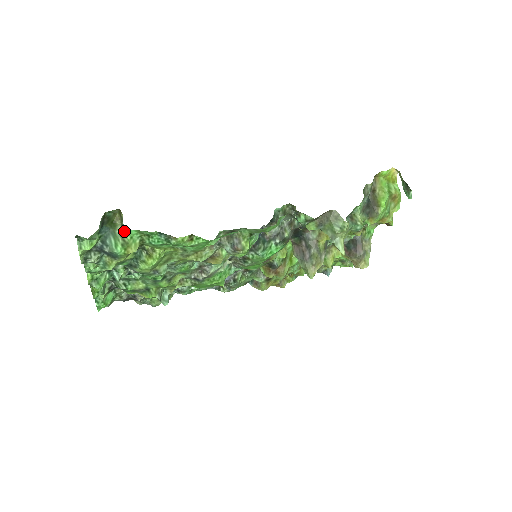
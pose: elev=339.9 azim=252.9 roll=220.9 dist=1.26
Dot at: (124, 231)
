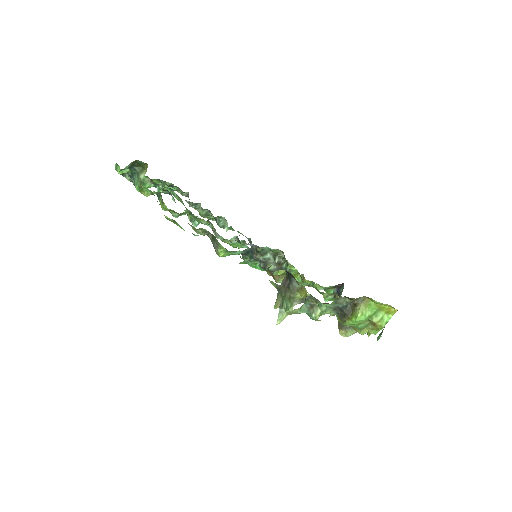
Dot at: (141, 181)
